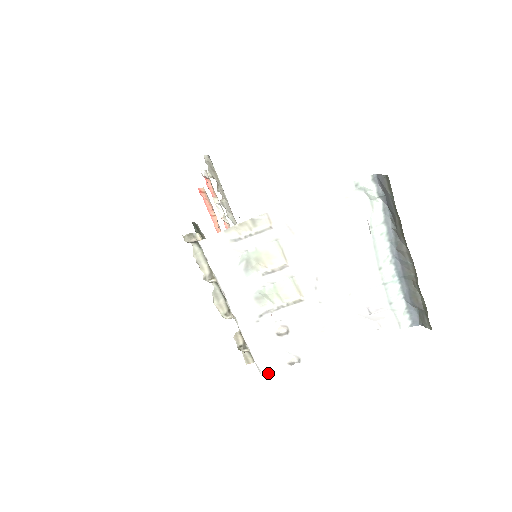
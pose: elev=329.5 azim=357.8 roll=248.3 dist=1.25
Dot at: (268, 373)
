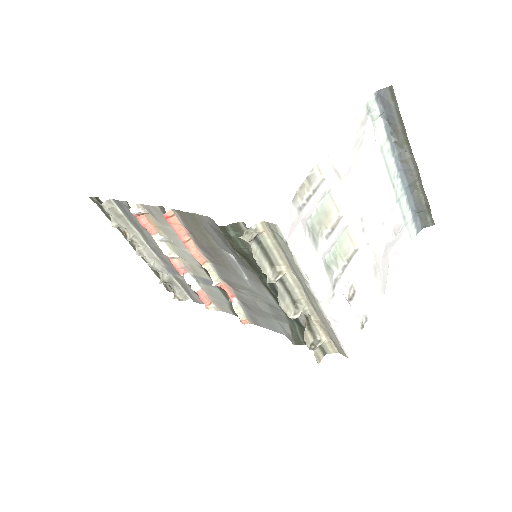
Dot at: (352, 350)
